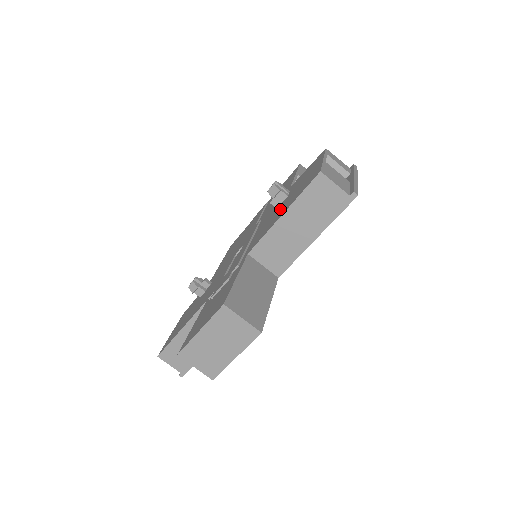
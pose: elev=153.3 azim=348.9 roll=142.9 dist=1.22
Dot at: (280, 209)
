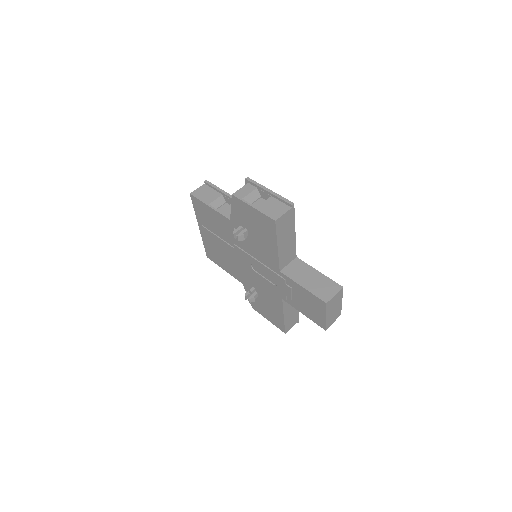
Dot at: (260, 241)
